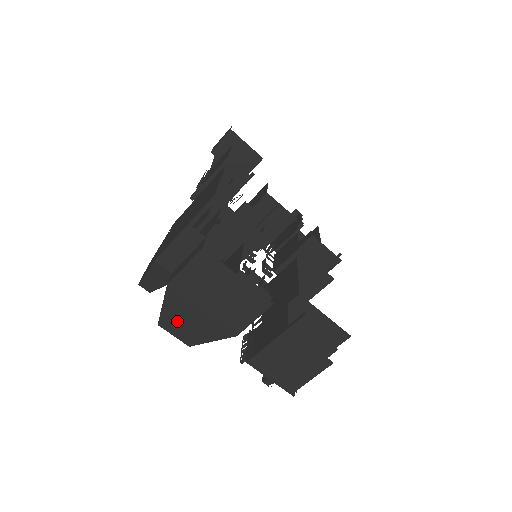
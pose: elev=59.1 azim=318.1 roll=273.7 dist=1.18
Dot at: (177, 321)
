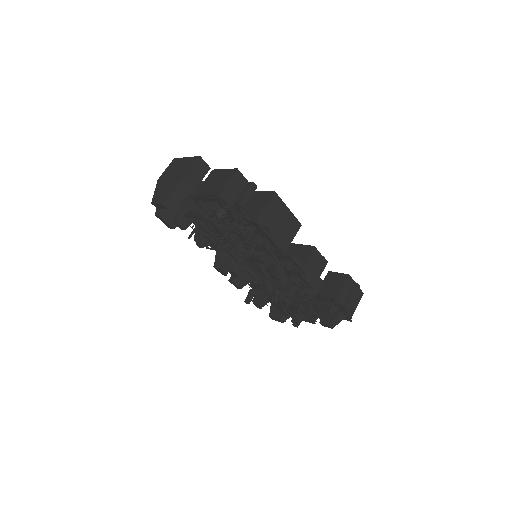
Dot at: (159, 194)
